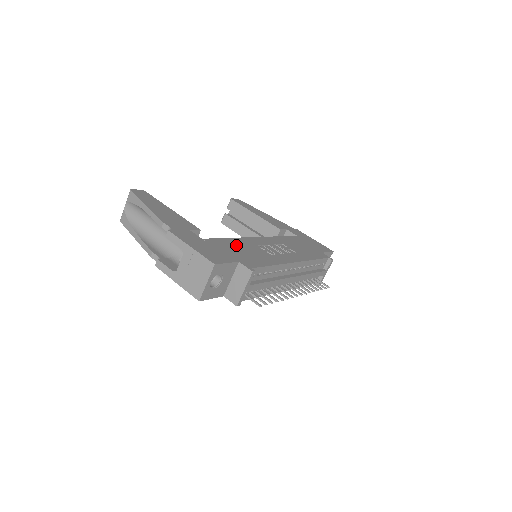
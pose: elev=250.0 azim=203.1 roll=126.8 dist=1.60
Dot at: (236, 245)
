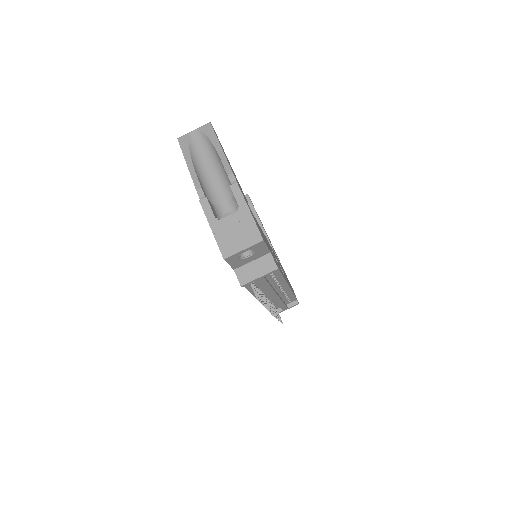
Dot at: occluded
